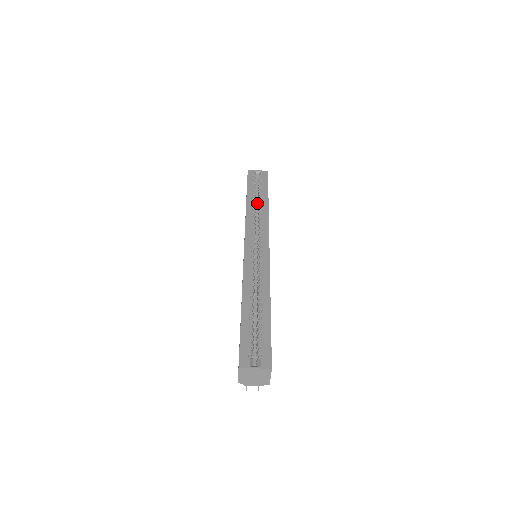
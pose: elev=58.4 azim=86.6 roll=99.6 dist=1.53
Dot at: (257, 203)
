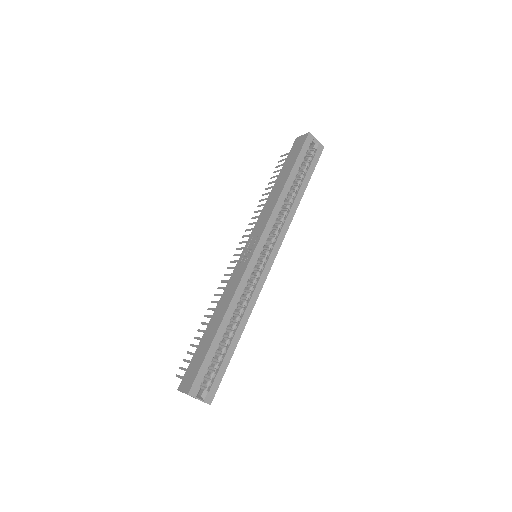
Dot at: occluded
